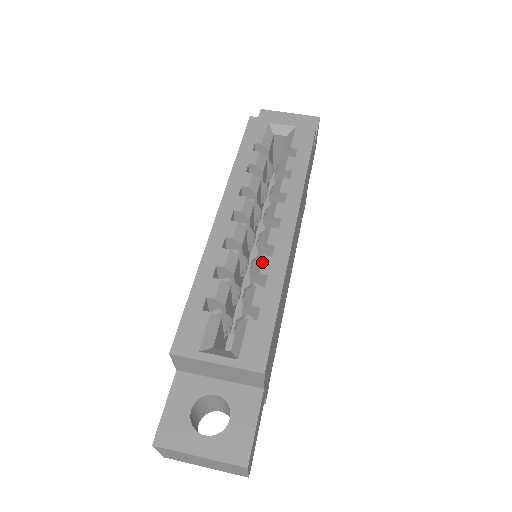
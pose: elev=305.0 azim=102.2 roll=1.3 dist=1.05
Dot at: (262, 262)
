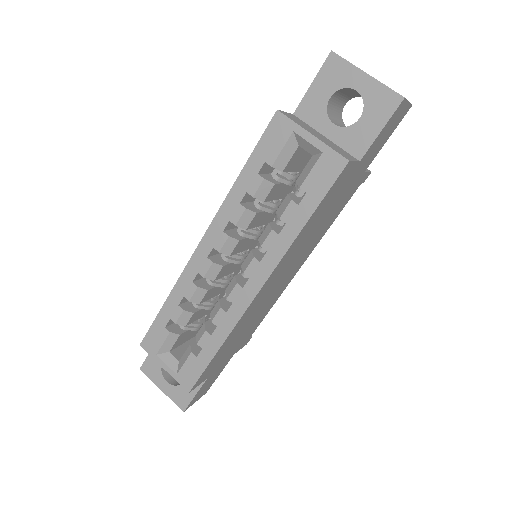
Dot at: (217, 313)
